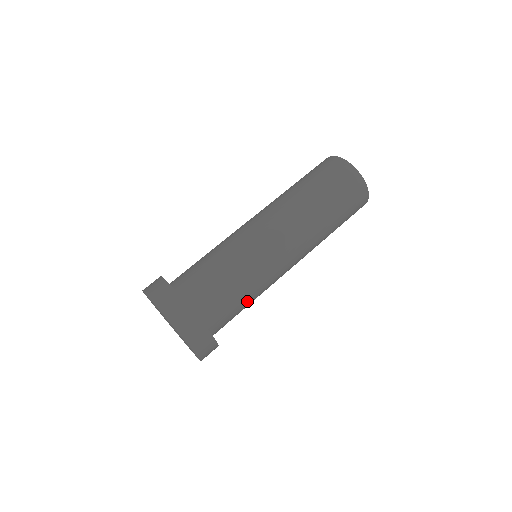
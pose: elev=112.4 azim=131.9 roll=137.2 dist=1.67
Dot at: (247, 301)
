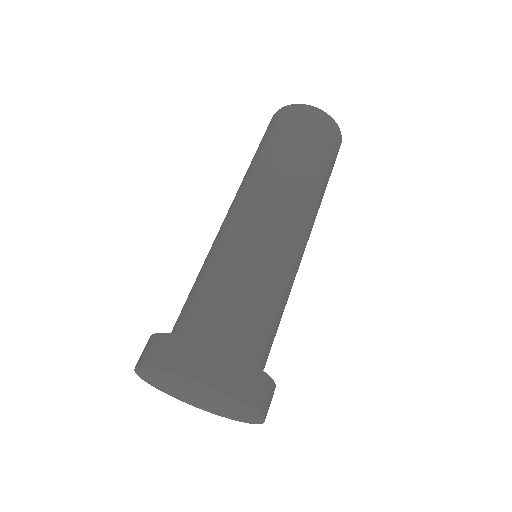
Dot at: (272, 301)
